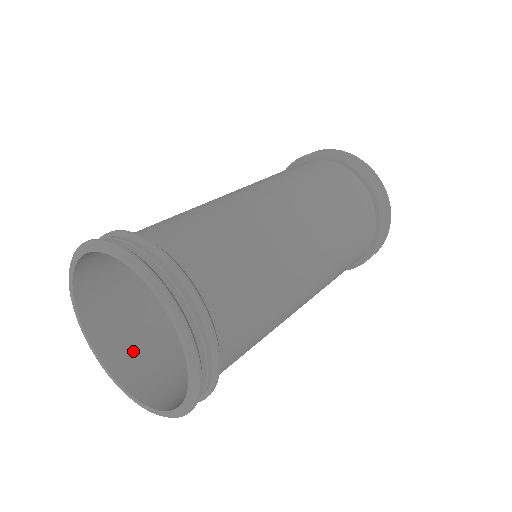
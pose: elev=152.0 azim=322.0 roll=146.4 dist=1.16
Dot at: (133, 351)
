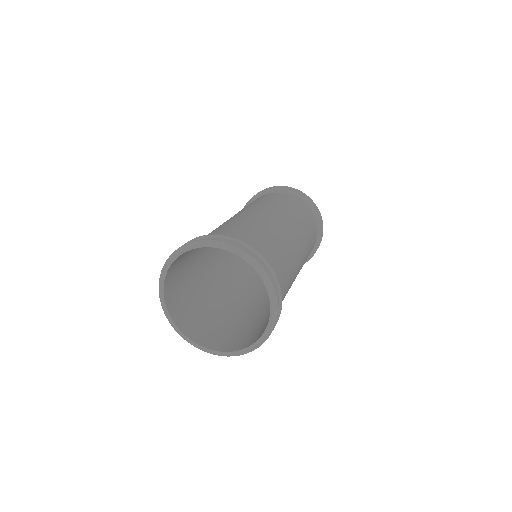
Dot at: (186, 315)
